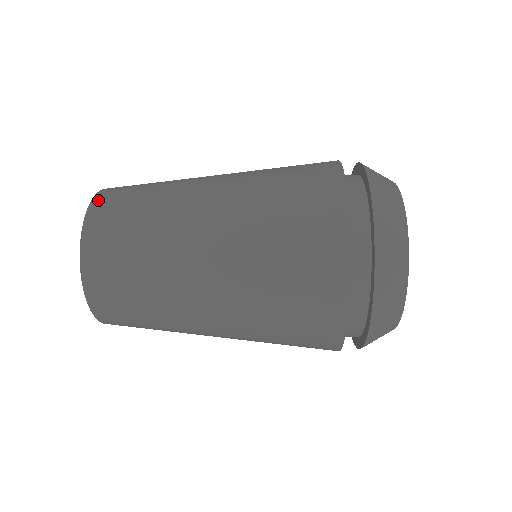
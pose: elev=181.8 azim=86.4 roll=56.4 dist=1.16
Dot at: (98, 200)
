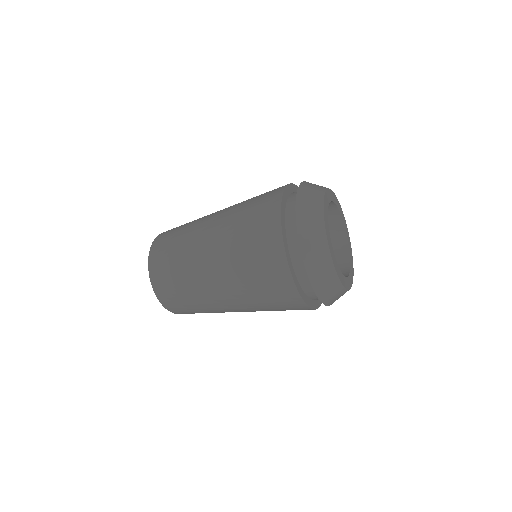
Dot at: (153, 249)
